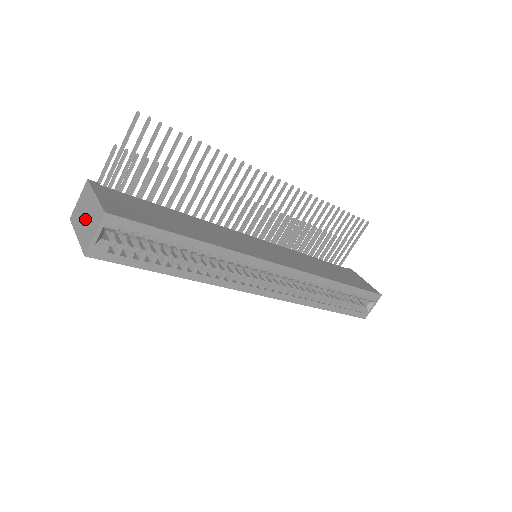
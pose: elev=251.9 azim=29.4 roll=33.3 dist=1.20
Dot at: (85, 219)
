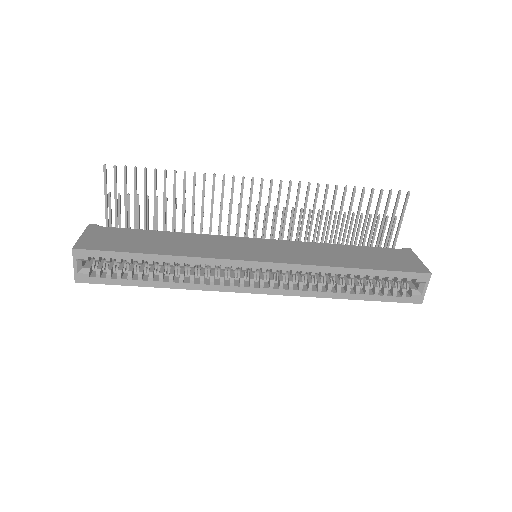
Dot at: occluded
